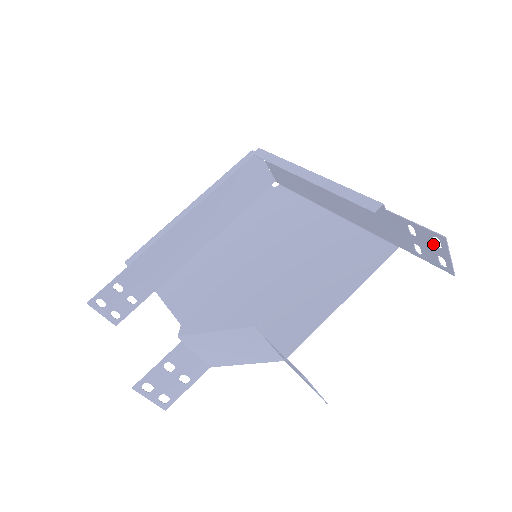
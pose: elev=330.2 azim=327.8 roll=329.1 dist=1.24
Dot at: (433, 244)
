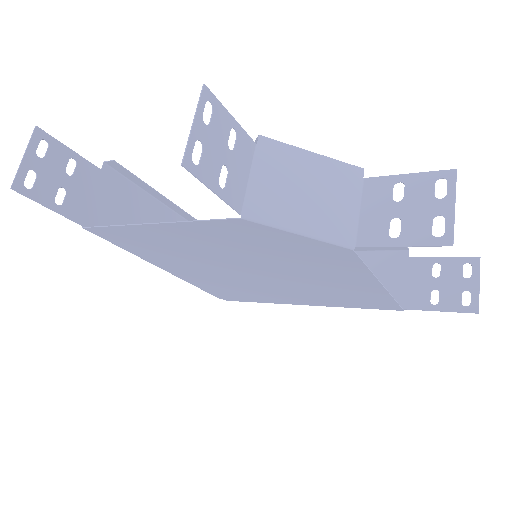
Dot at: (461, 276)
